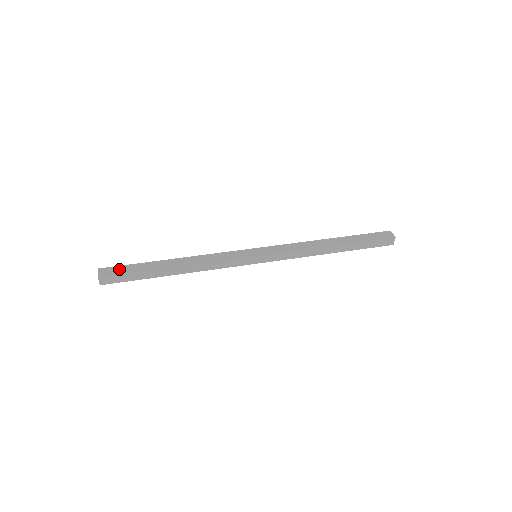
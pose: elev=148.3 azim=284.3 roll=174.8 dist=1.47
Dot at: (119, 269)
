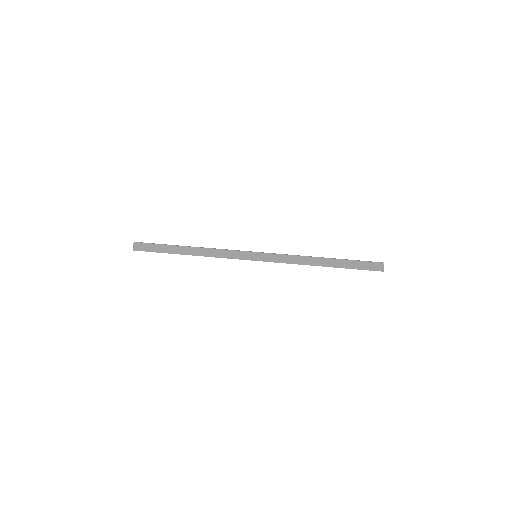
Dot at: occluded
